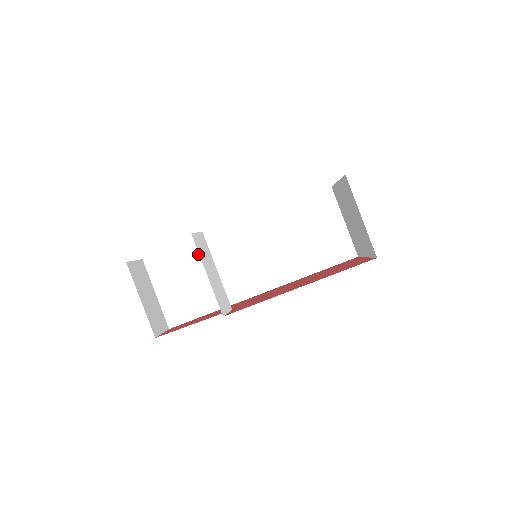
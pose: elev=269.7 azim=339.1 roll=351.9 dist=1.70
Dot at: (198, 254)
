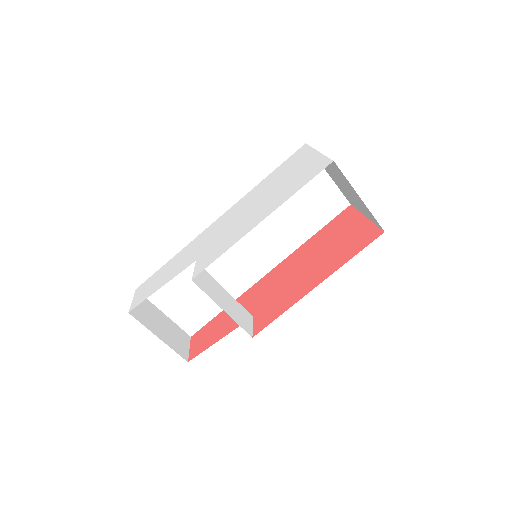
Dot at: occluded
